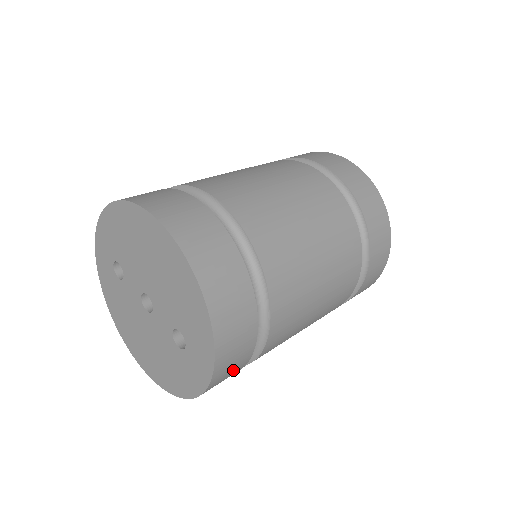
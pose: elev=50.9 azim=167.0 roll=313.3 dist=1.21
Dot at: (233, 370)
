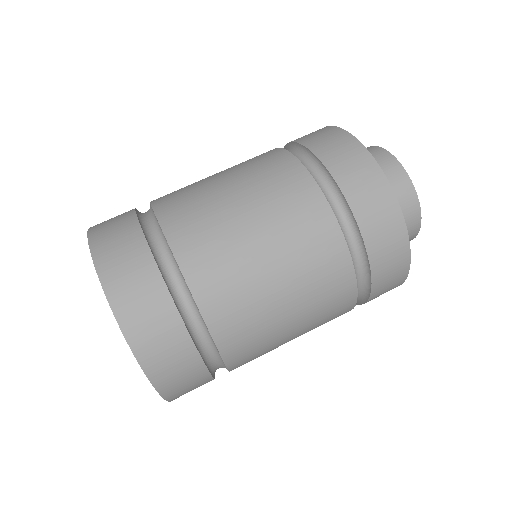
Dot at: occluded
